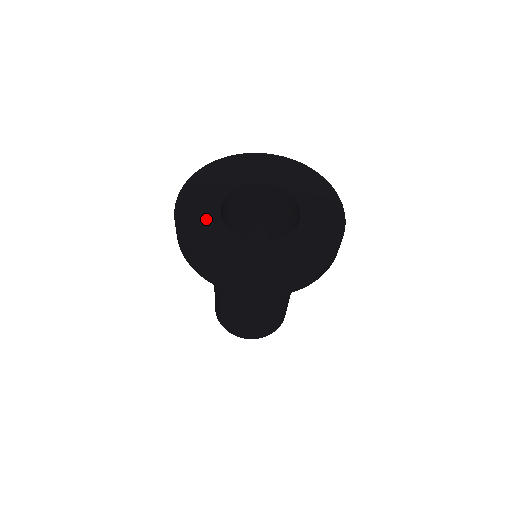
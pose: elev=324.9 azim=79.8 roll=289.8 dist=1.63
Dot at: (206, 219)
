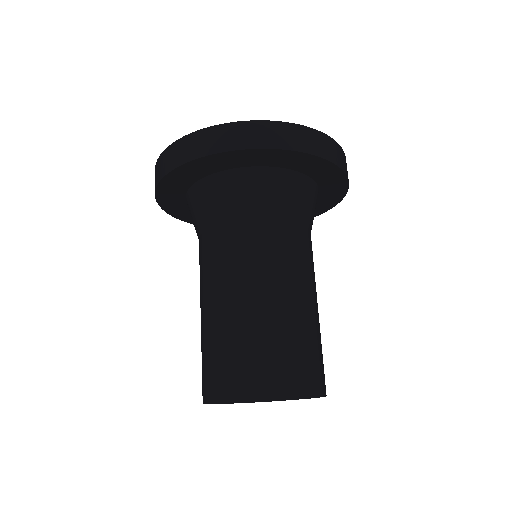
Dot at: occluded
